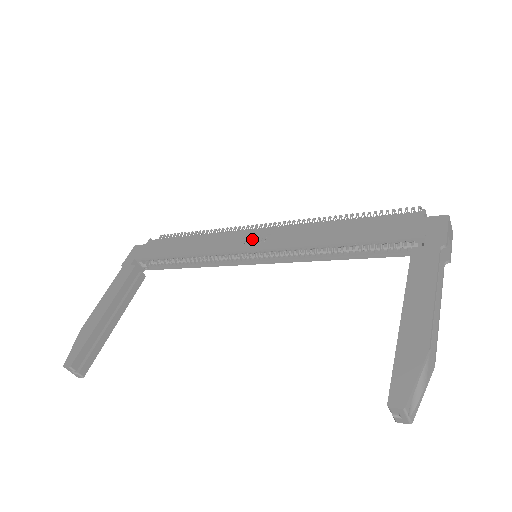
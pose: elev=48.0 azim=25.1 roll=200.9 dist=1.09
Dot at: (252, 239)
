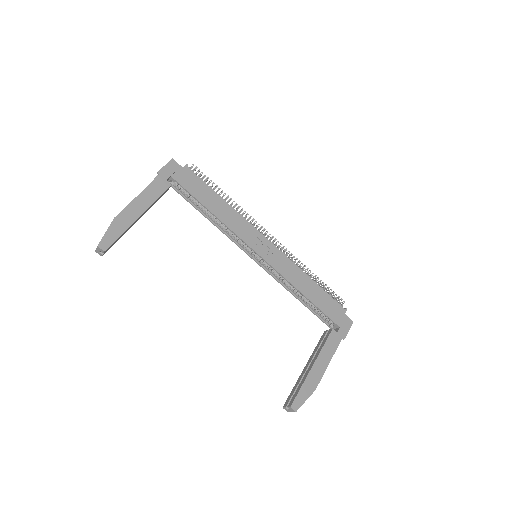
Dot at: (262, 245)
